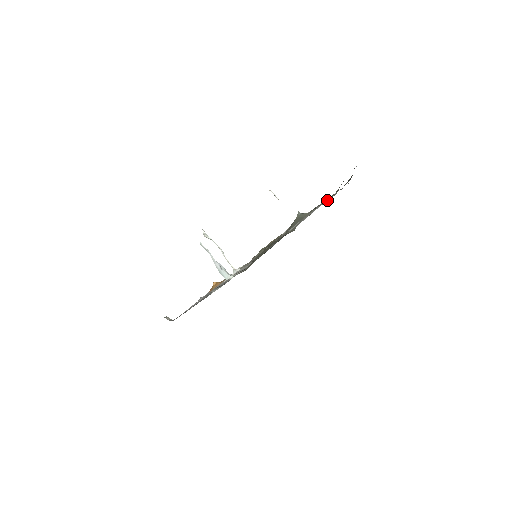
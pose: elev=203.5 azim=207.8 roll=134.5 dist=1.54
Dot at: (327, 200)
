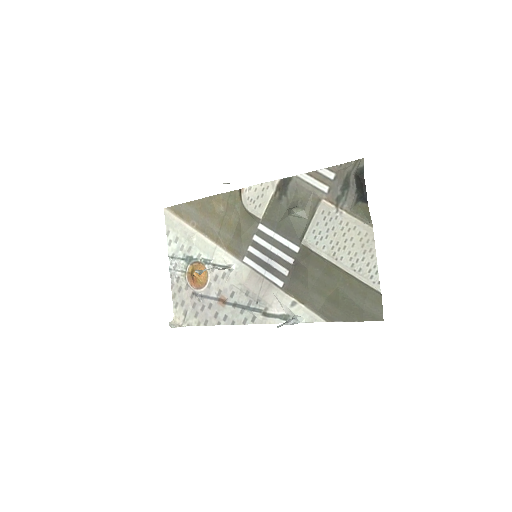
Dot at: (308, 184)
